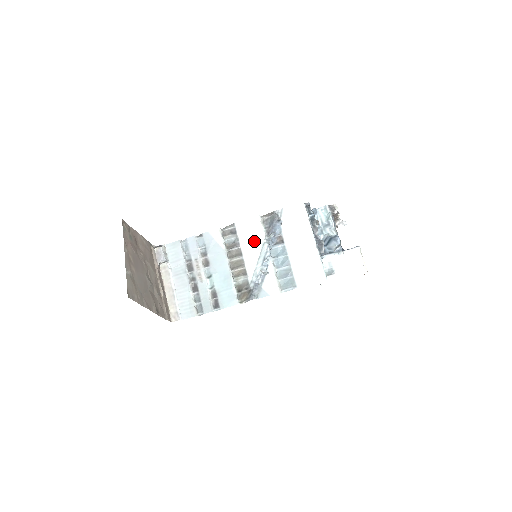
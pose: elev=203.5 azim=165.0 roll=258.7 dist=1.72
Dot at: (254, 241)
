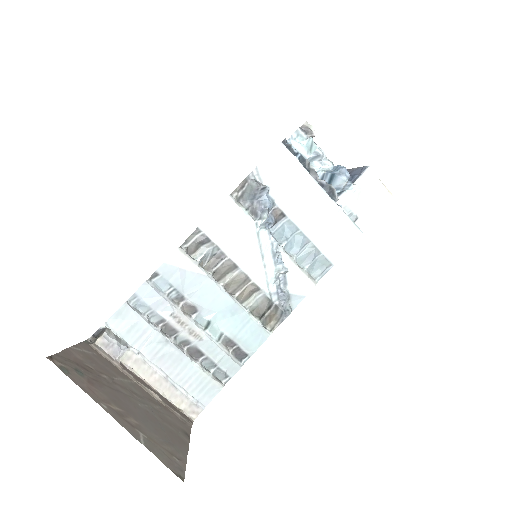
Dot at: (243, 237)
